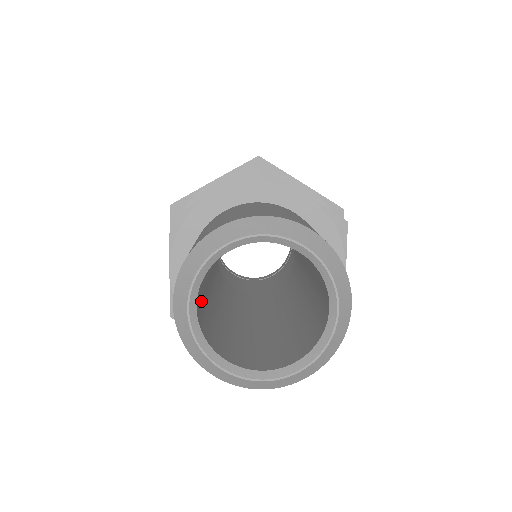
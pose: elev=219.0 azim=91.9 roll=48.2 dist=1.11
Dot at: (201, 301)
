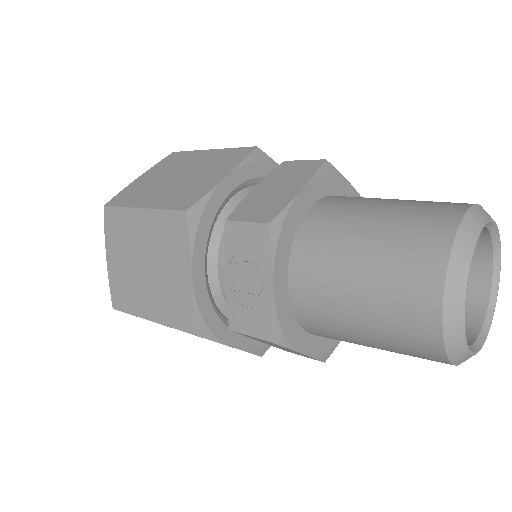
Dot at: occluded
